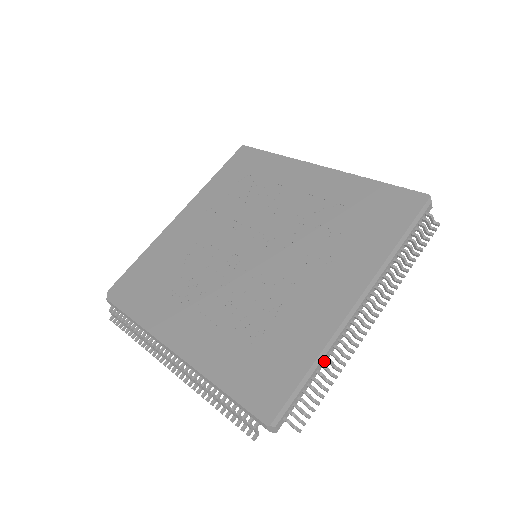
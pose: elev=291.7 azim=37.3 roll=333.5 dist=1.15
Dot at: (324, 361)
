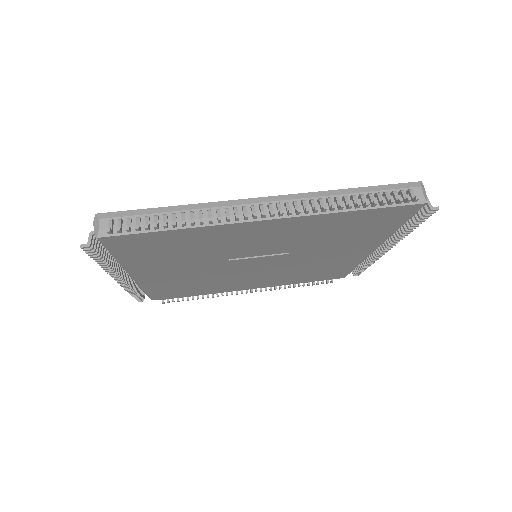
Dot at: (190, 216)
